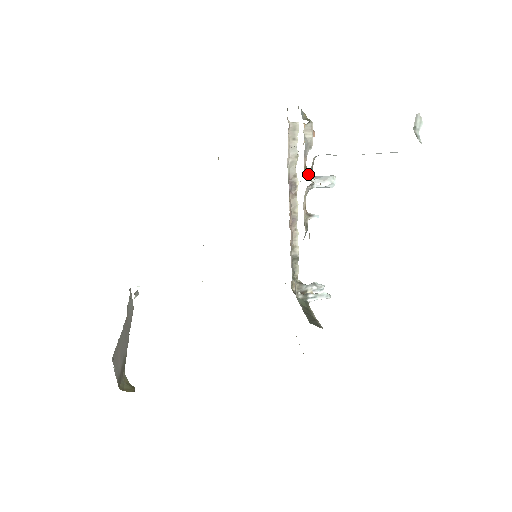
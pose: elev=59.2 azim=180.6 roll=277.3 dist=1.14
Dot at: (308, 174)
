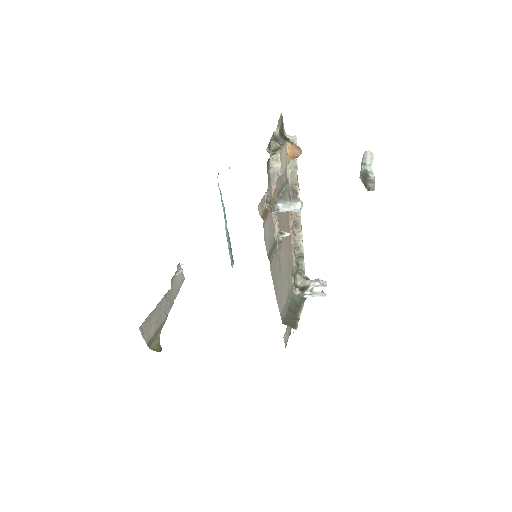
Dot at: (277, 199)
